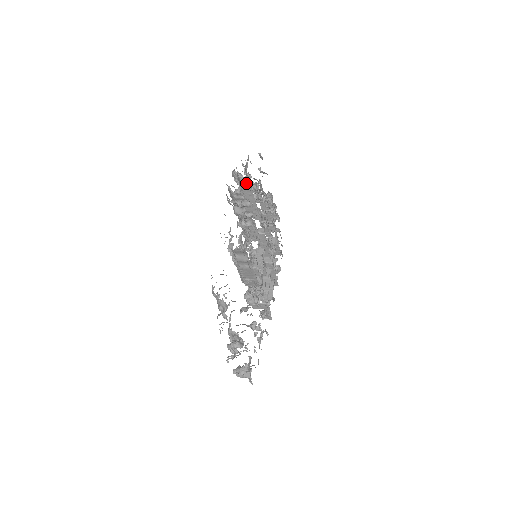
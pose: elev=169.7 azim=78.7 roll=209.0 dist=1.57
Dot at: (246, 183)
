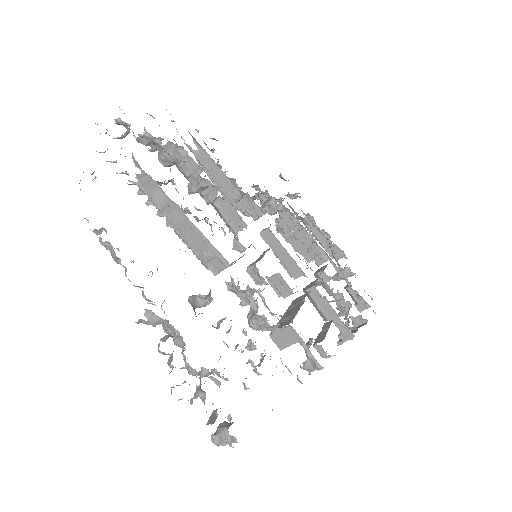
Dot at: (198, 149)
